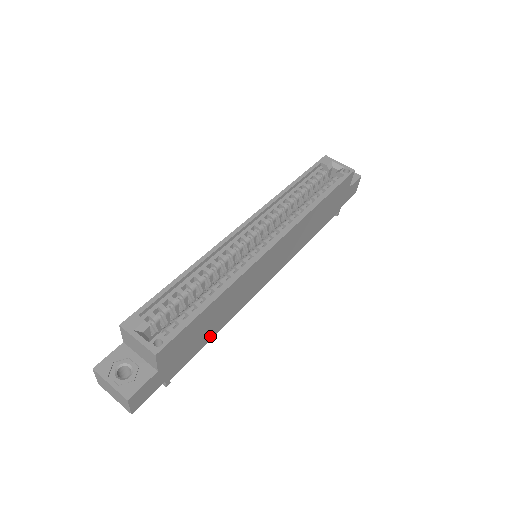
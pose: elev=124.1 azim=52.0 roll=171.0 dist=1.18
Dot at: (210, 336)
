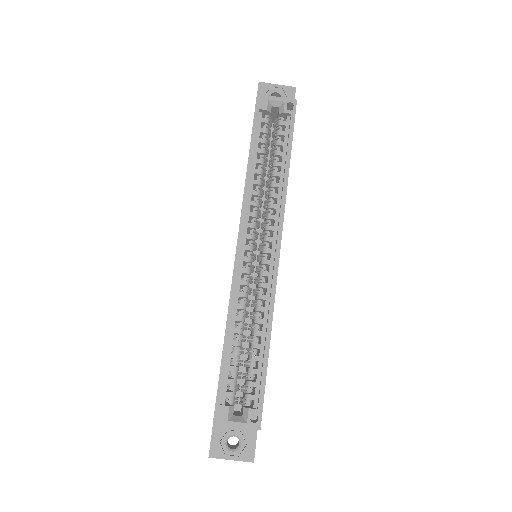
Dot at: occluded
